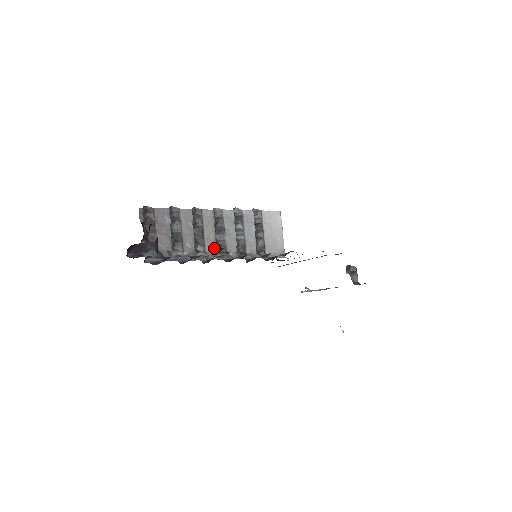
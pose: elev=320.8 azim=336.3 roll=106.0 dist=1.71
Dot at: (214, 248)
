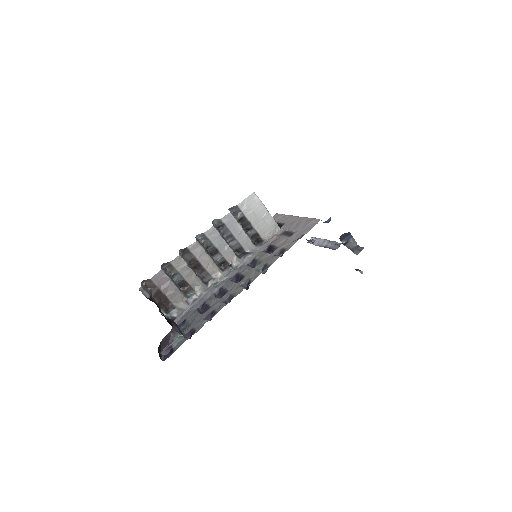
Dot at: (218, 270)
